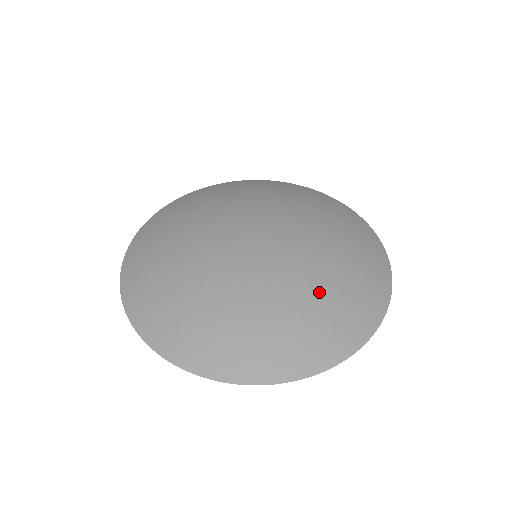
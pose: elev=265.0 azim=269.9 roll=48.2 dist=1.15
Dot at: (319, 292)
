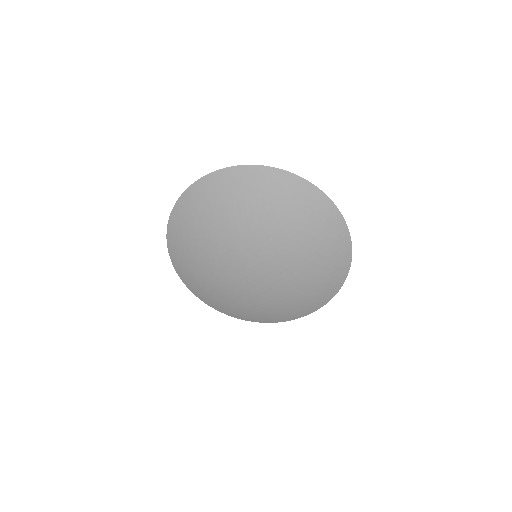
Dot at: (245, 304)
